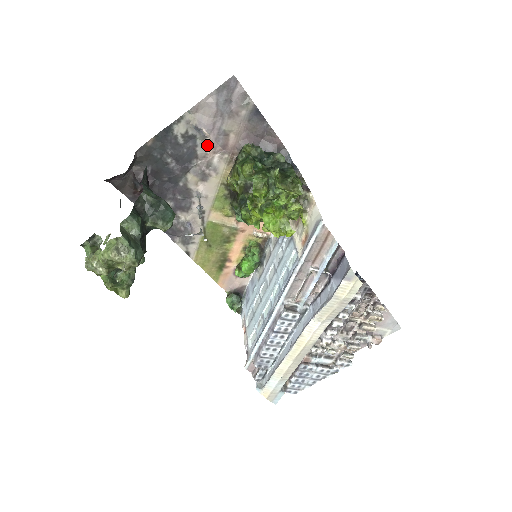
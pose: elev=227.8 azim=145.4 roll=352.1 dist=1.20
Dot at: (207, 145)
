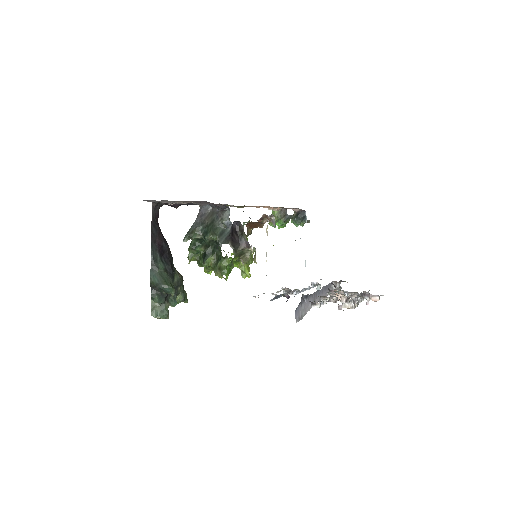
Dot at: (180, 203)
